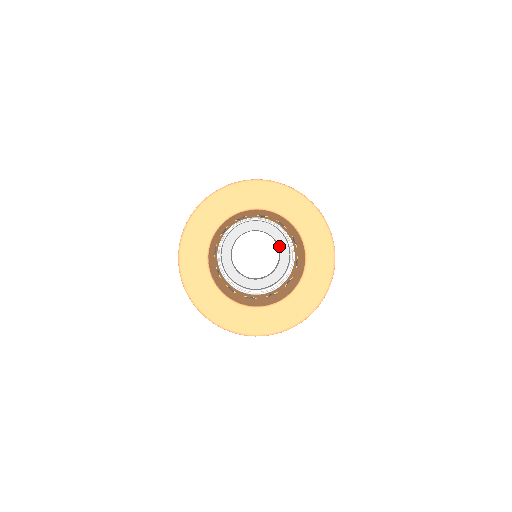
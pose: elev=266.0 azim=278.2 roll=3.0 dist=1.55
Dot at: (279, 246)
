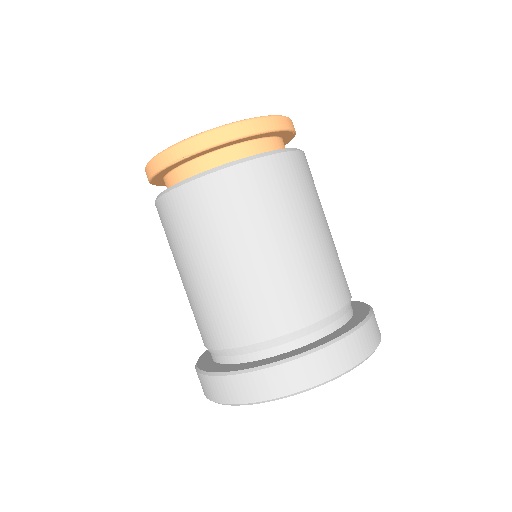
Dot at: occluded
